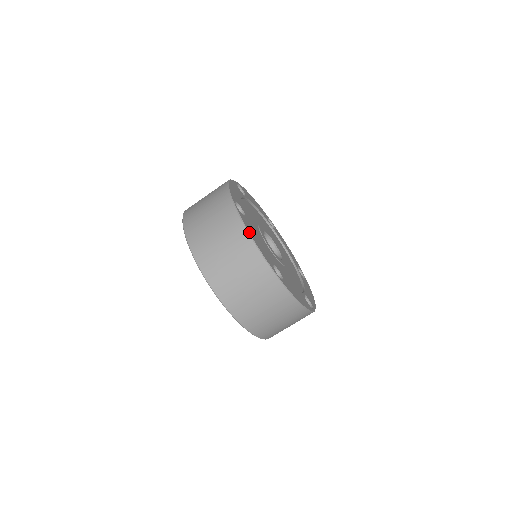
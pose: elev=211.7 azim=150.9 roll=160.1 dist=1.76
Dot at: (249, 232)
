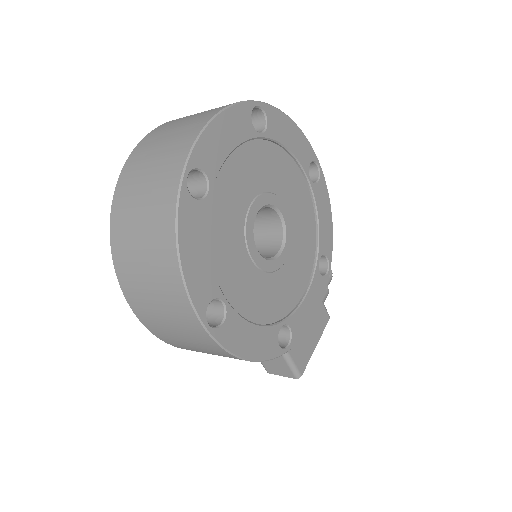
Dot at: (222, 113)
